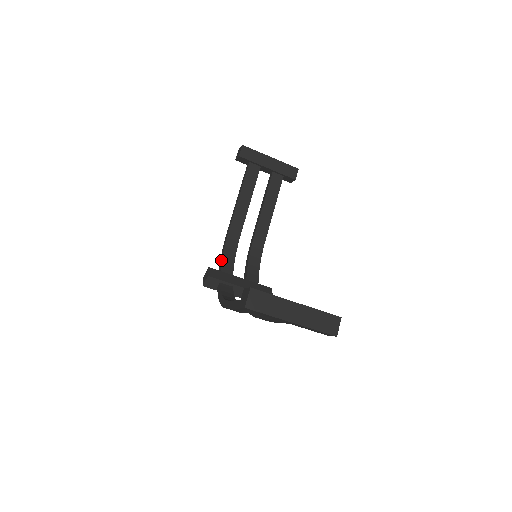
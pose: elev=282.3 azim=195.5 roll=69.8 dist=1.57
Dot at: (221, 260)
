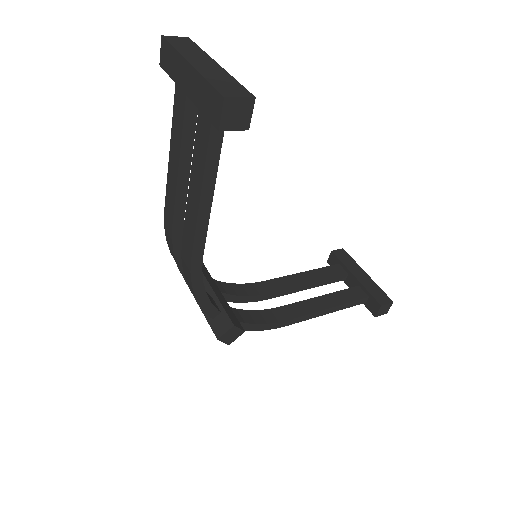
Dot at: (223, 283)
